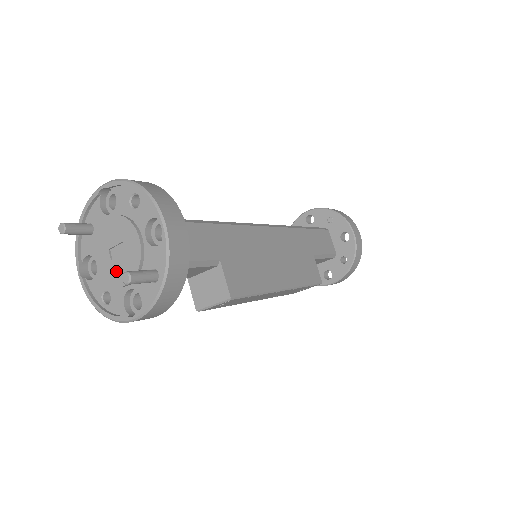
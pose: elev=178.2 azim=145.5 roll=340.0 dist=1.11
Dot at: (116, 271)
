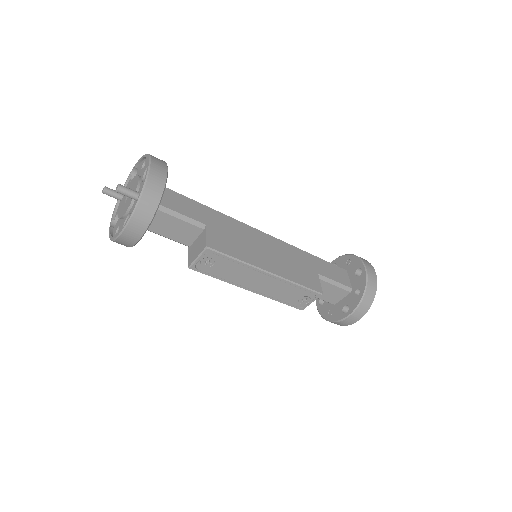
Dot at: (124, 208)
